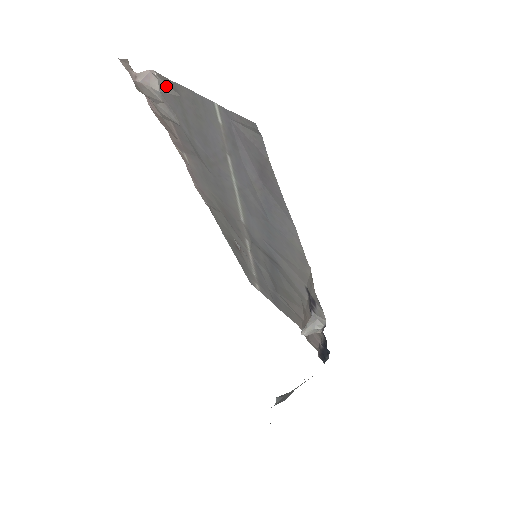
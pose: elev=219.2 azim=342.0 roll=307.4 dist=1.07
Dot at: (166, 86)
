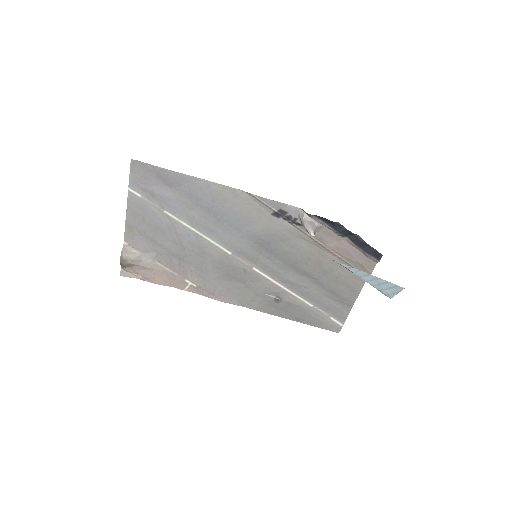
Dot at: (131, 238)
